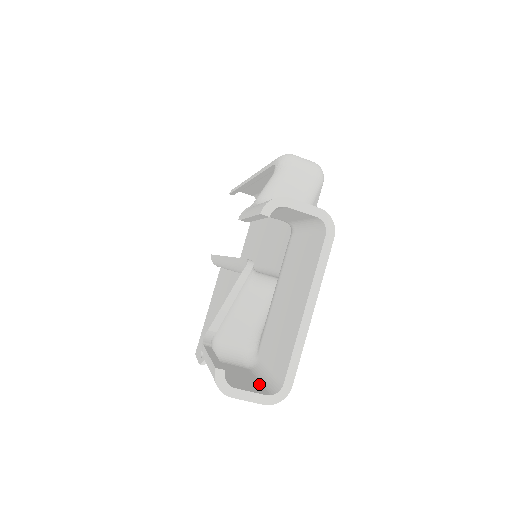
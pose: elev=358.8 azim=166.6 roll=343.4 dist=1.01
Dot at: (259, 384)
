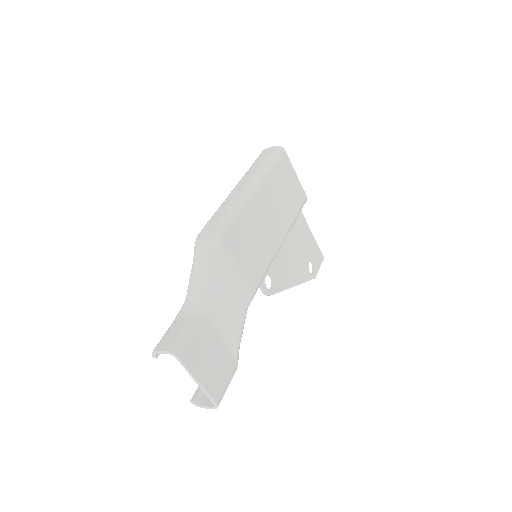
Dot at: occluded
